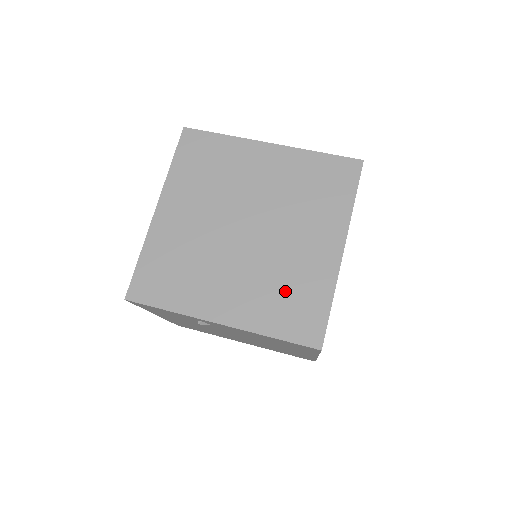
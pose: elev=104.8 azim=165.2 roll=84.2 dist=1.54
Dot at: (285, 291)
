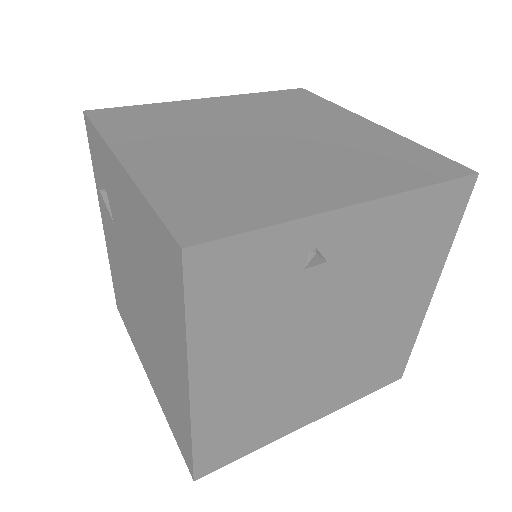
Dot at: (374, 156)
